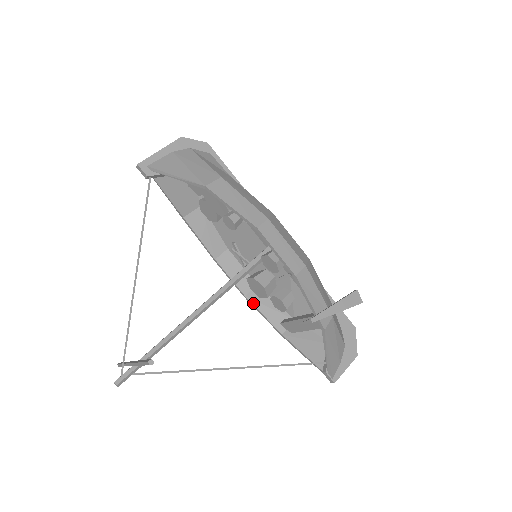
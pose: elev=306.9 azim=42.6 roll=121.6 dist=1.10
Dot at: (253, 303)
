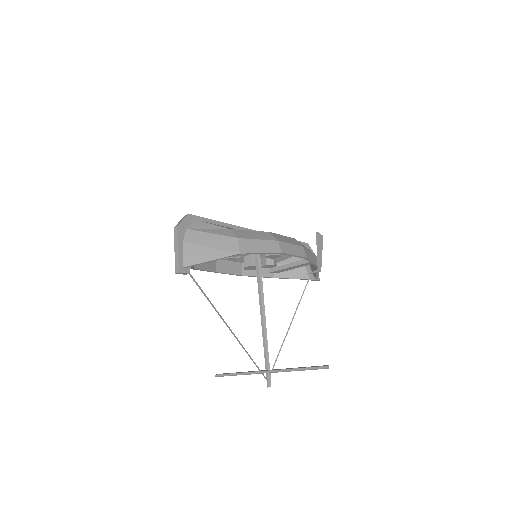
Dot at: (248, 275)
